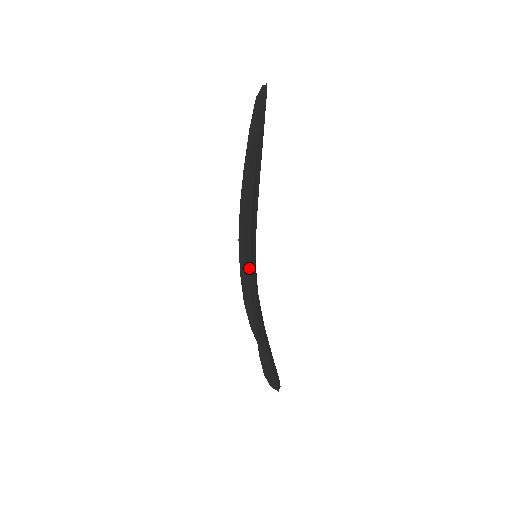
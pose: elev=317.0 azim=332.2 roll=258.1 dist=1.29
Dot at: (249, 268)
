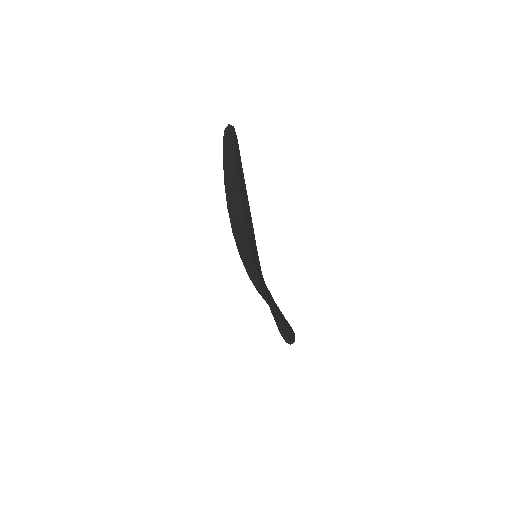
Dot at: (251, 262)
